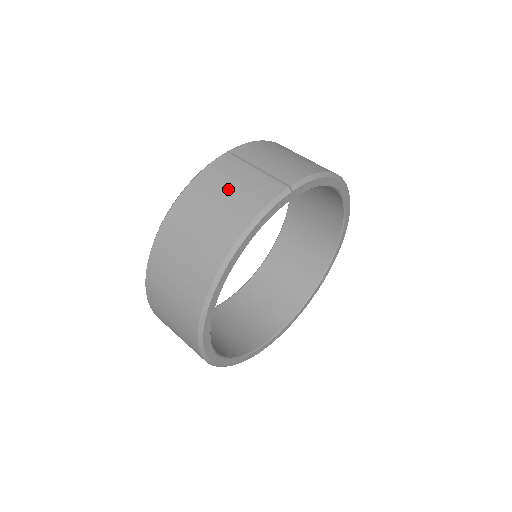
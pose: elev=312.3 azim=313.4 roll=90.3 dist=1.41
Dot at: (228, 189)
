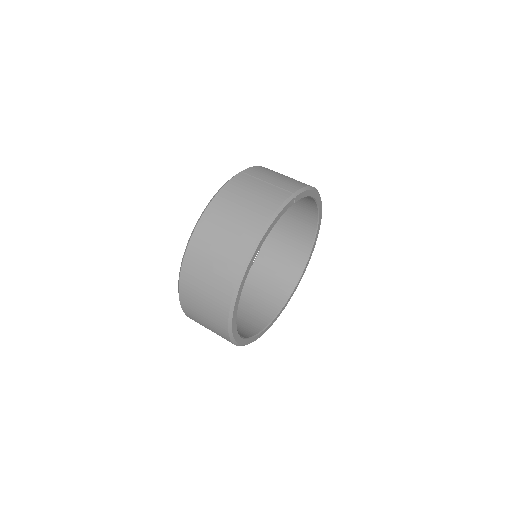
Dot at: (249, 196)
